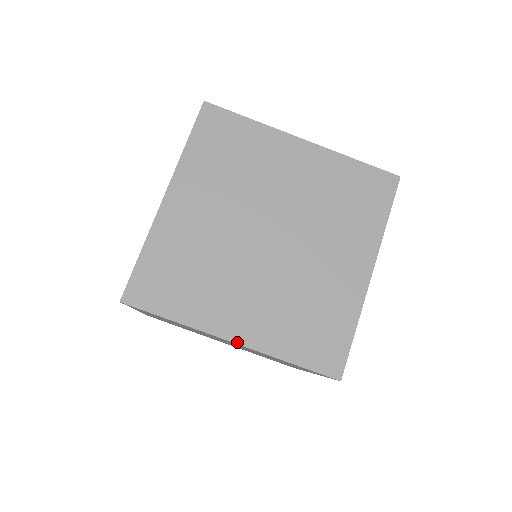
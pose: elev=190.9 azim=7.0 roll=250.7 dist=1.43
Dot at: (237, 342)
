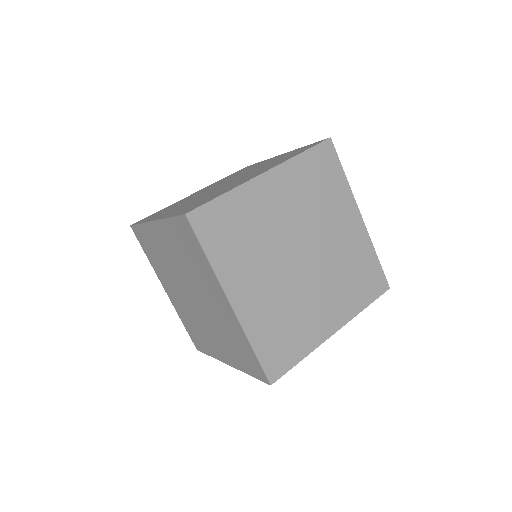
Dot at: occluded
